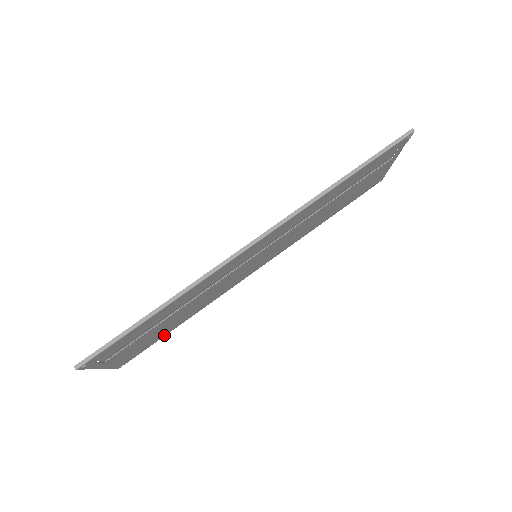
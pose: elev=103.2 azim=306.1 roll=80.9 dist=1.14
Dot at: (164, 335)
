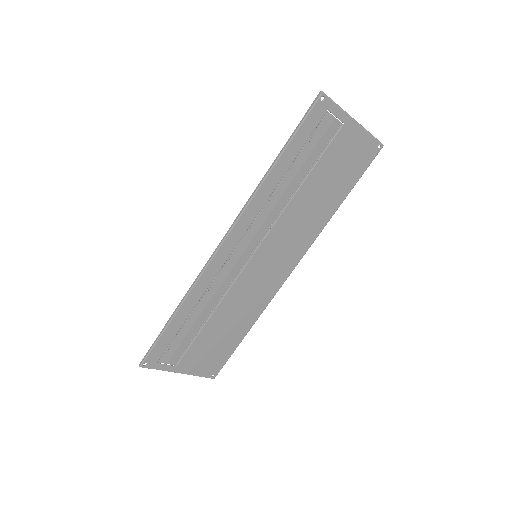
Dot at: (236, 345)
